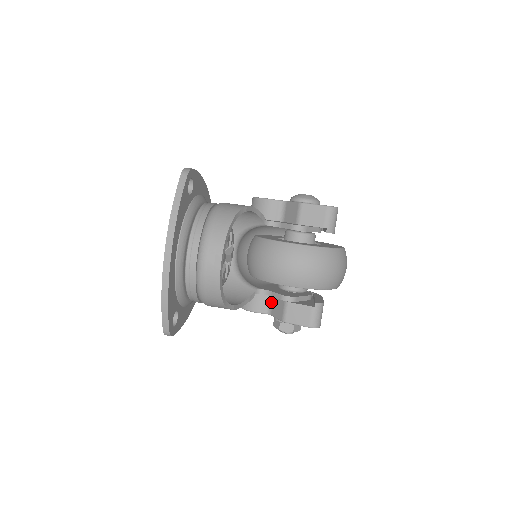
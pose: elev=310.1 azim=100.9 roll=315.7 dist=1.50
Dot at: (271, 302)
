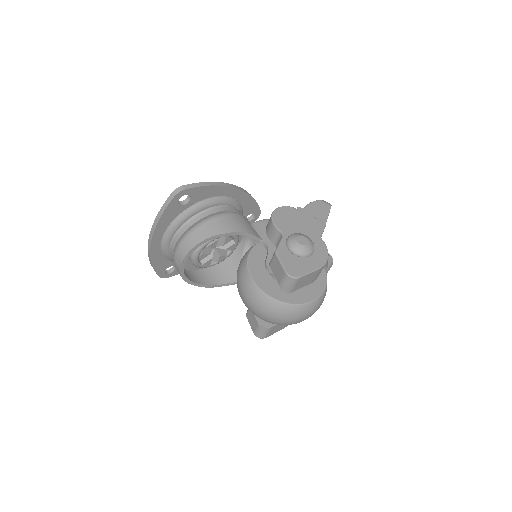
Dot at: occluded
